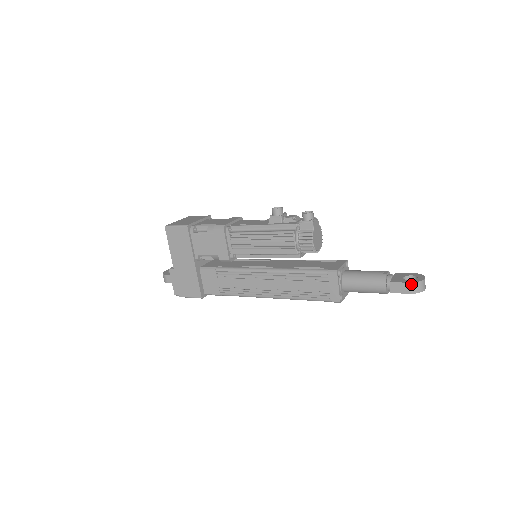
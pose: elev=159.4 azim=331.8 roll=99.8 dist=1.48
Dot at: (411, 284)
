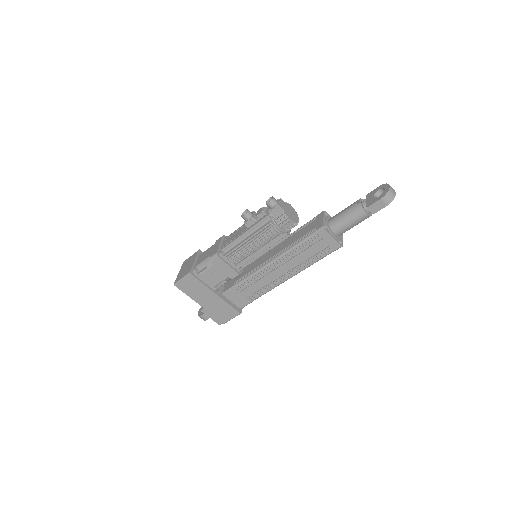
Dot at: (383, 199)
